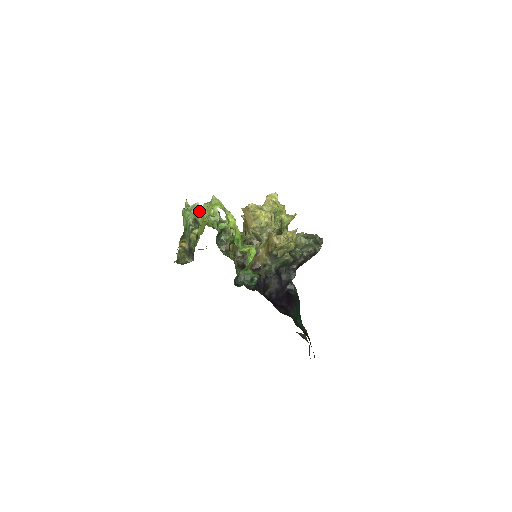
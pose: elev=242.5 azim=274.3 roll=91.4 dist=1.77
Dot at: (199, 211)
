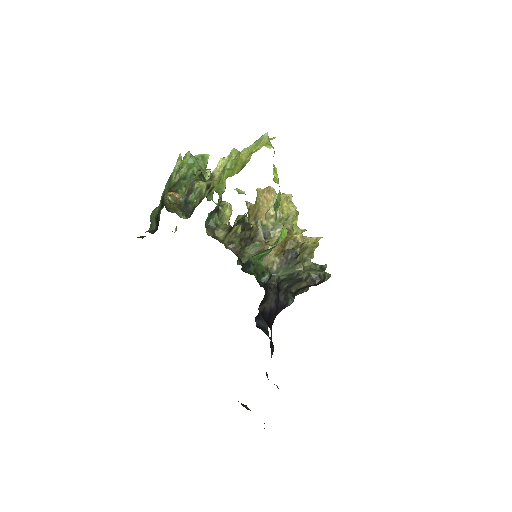
Dot at: (206, 166)
